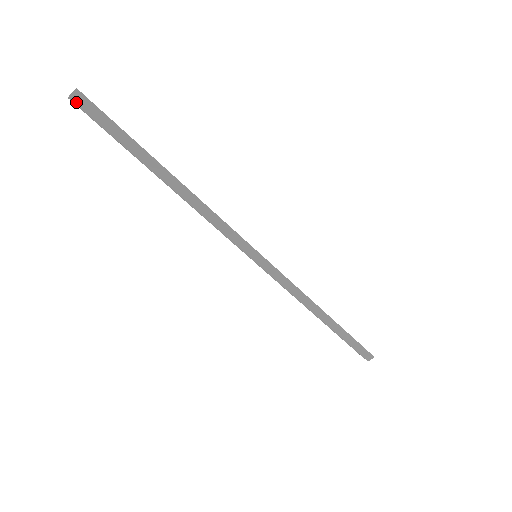
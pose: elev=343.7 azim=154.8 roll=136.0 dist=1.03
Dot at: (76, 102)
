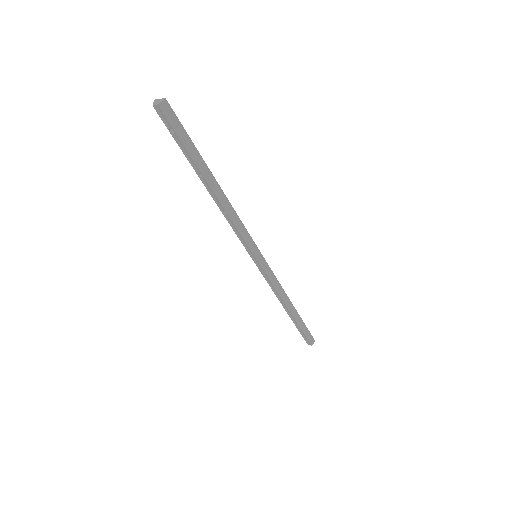
Dot at: (162, 110)
